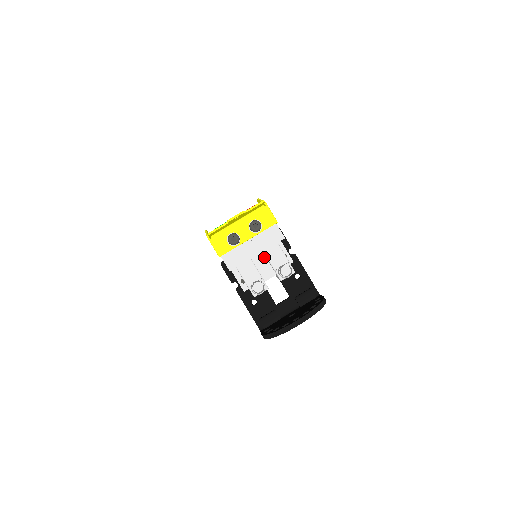
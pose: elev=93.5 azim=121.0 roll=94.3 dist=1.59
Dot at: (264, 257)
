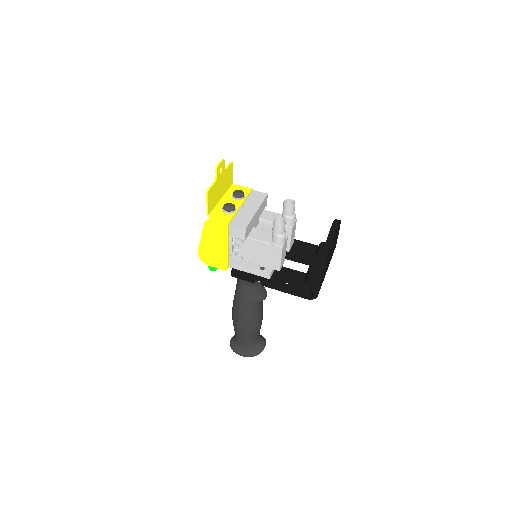
Dot at: (263, 226)
